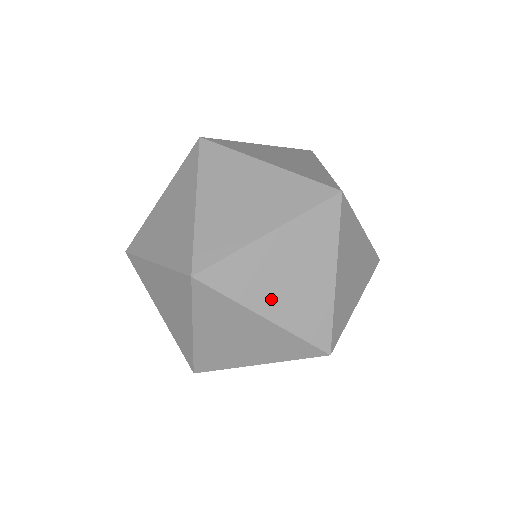
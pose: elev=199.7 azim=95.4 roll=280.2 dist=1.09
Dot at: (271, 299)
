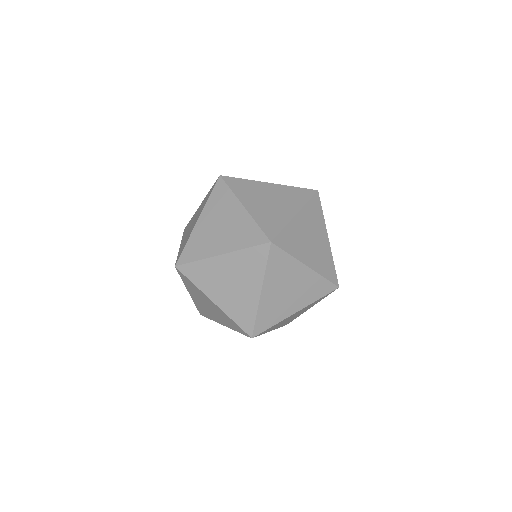
Dot at: (307, 254)
